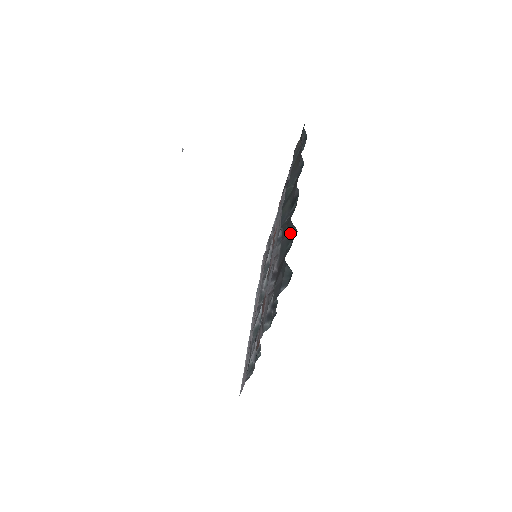
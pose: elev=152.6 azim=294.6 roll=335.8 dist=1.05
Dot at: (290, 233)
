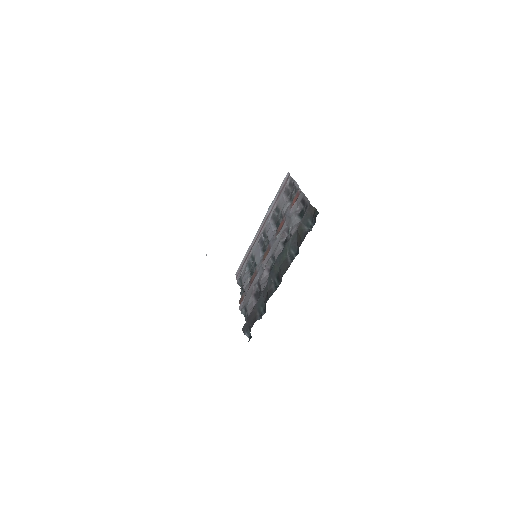
Dot at: (265, 303)
